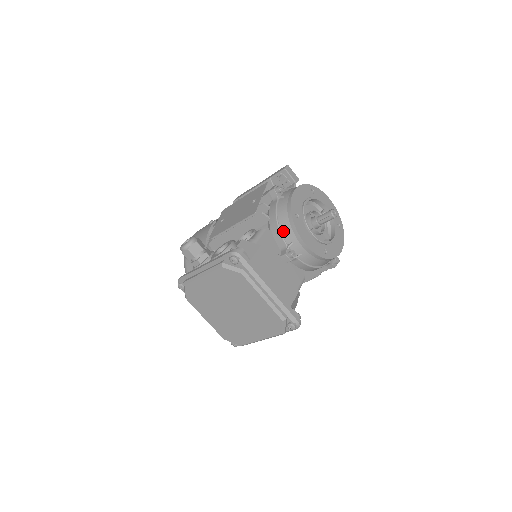
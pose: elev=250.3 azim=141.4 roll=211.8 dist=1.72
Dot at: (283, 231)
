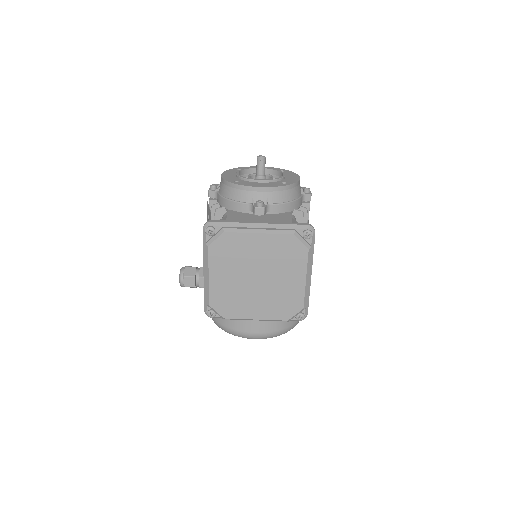
Dot at: (238, 199)
